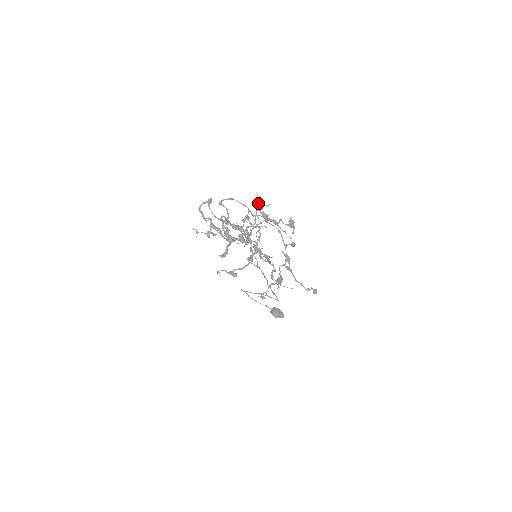
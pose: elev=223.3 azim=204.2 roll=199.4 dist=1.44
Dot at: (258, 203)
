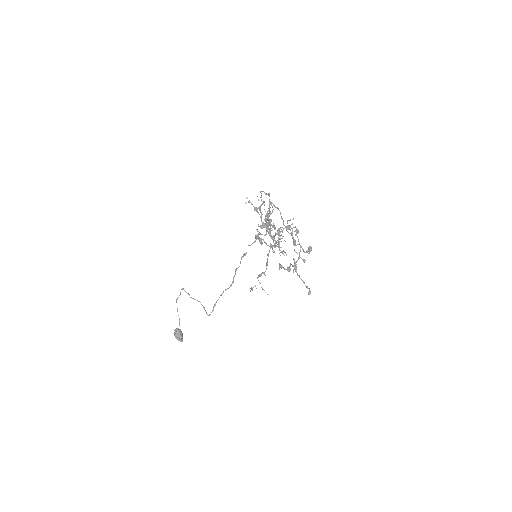
Dot at: (289, 225)
